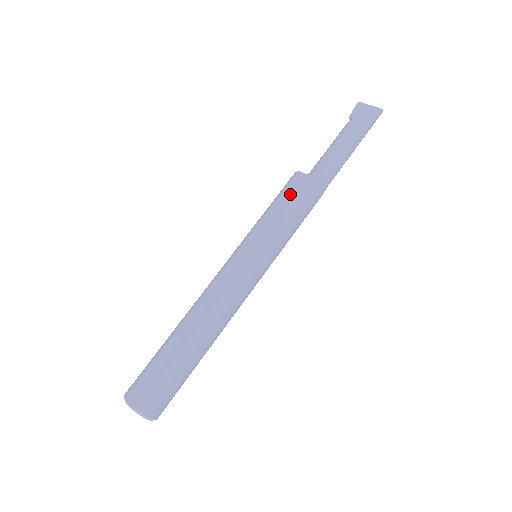
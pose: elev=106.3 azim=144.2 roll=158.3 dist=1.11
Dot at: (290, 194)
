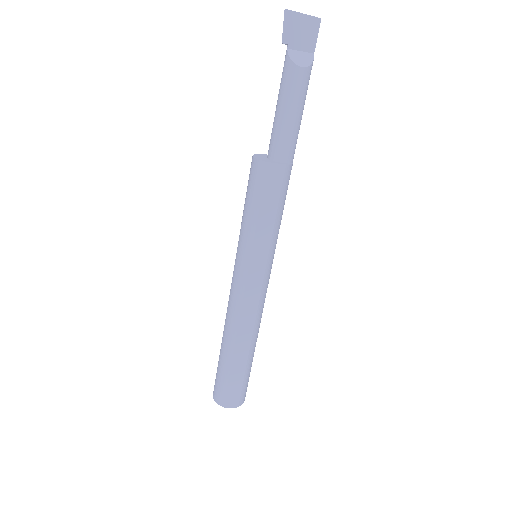
Dot at: (271, 194)
